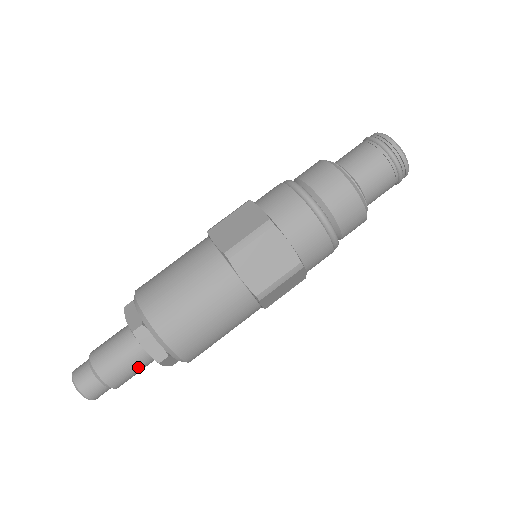
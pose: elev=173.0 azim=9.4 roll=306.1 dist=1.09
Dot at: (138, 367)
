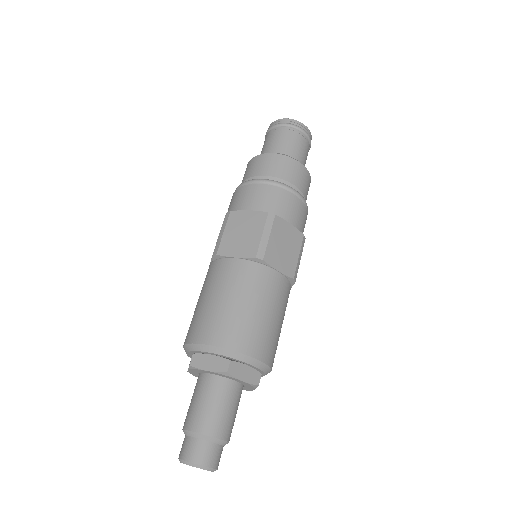
Dot at: (222, 400)
